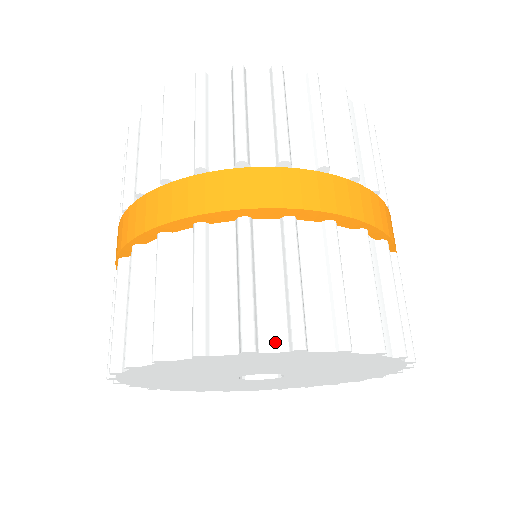
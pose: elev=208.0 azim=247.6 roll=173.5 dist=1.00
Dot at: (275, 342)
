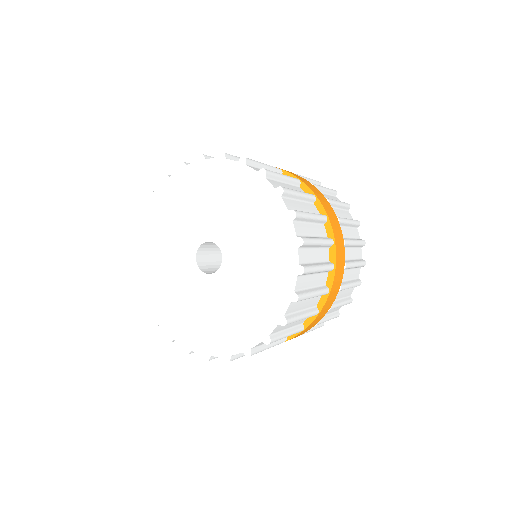
Dot at: occluded
